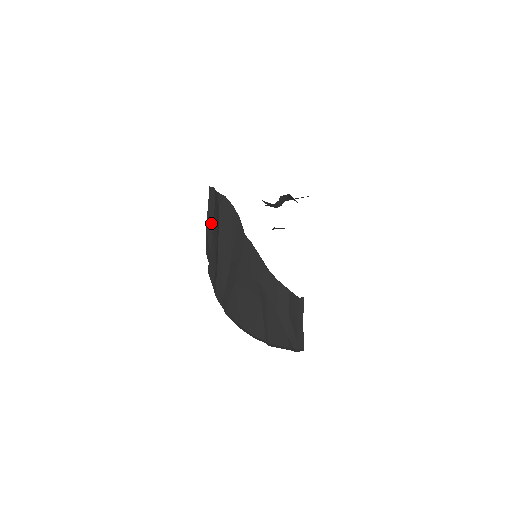
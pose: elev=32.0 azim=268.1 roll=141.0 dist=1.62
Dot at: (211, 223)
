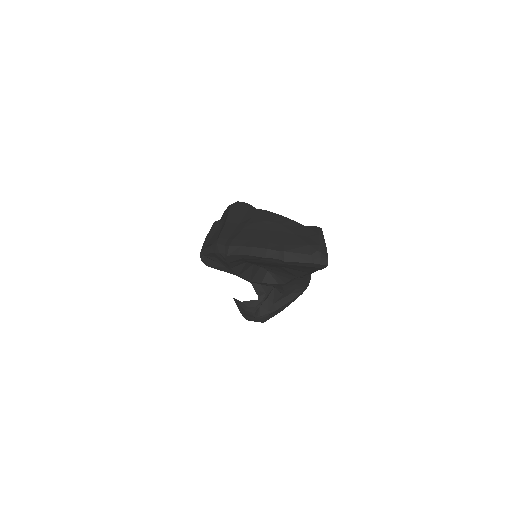
Dot at: (211, 236)
